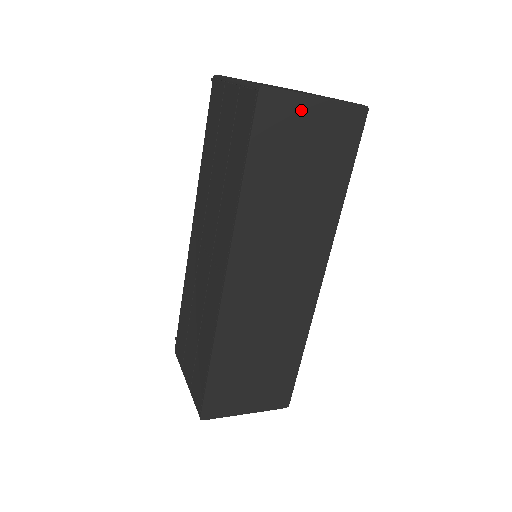
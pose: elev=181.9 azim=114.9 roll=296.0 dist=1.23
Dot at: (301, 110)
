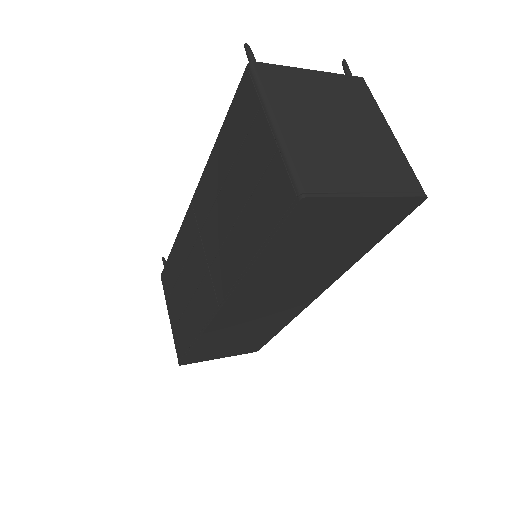
Dot at: (345, 208)
